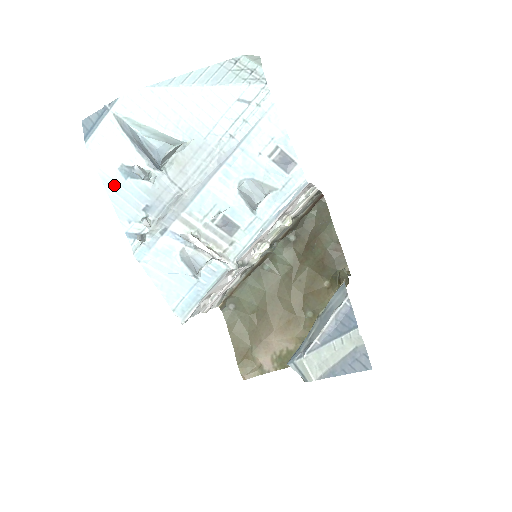
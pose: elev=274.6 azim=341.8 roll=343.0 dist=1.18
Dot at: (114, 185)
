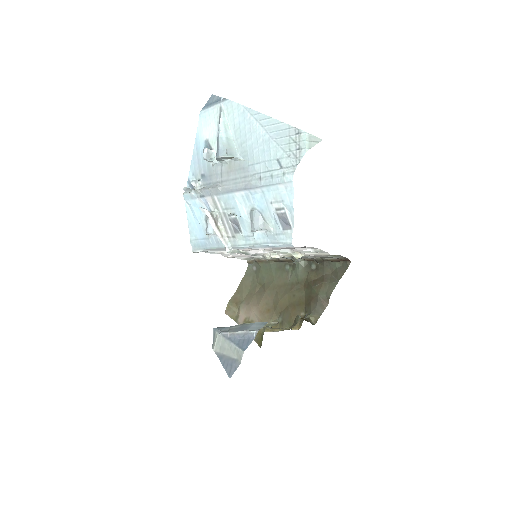
Dot at: (199, 147)
